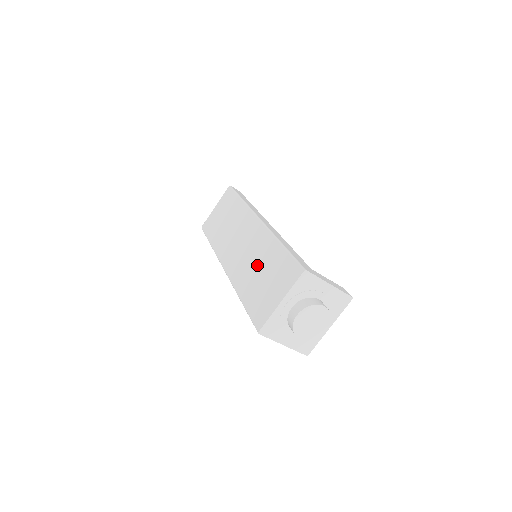
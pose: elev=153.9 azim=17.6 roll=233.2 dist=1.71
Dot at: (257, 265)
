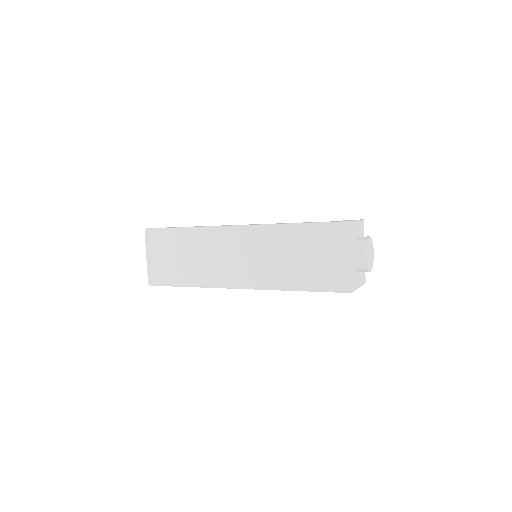
Dot at: (284, 256)
